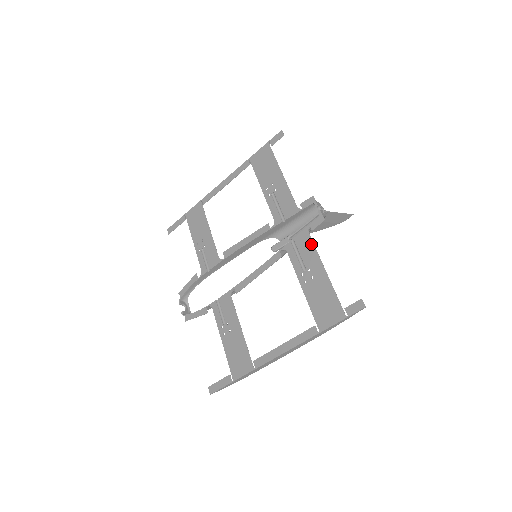
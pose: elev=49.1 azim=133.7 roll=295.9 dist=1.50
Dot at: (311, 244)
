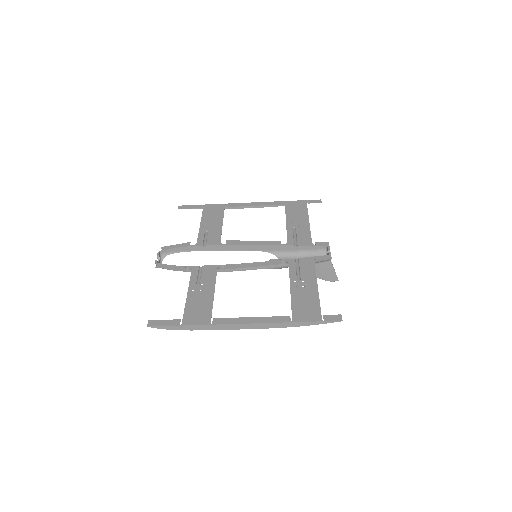
Dot at: (313, 267)
